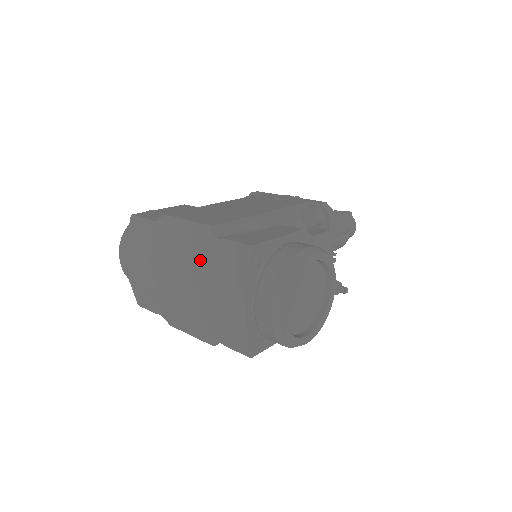
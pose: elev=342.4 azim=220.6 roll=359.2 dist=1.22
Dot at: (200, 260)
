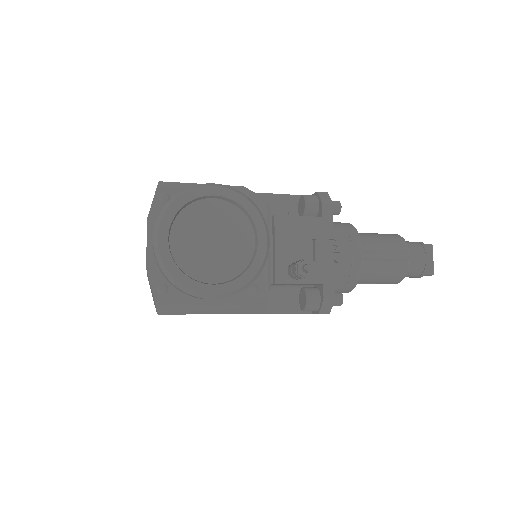
Dot at: occluded
